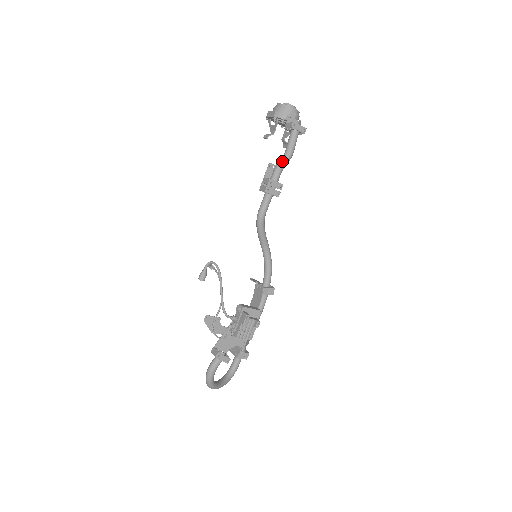
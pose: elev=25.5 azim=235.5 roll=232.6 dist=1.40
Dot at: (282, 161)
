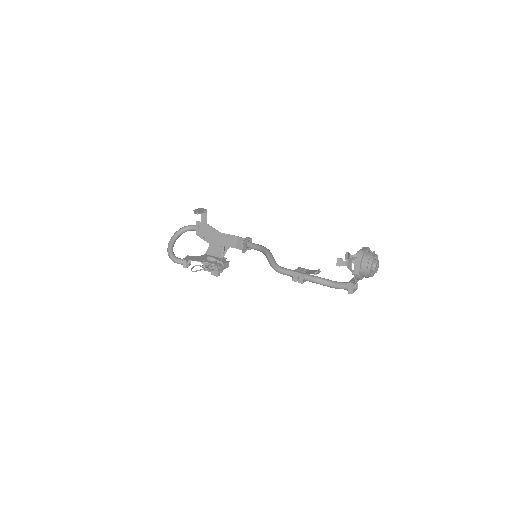
Dot at: occluded
